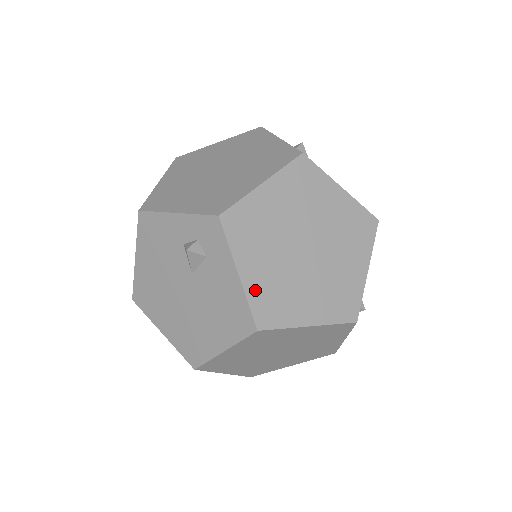
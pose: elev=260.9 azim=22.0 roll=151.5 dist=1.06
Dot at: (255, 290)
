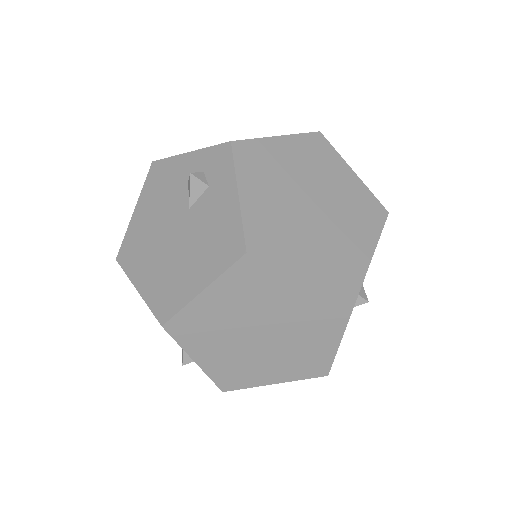
Dot at: (252, 215)
